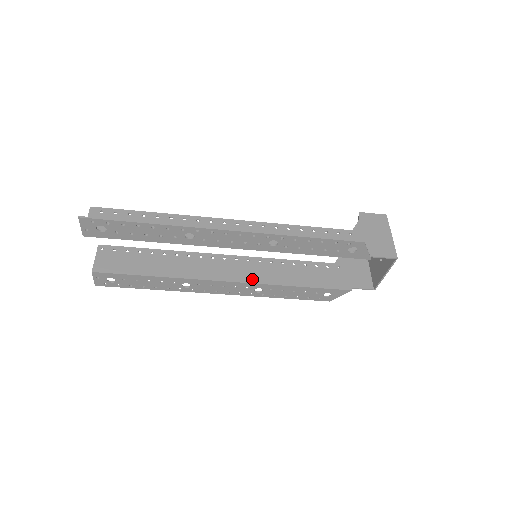
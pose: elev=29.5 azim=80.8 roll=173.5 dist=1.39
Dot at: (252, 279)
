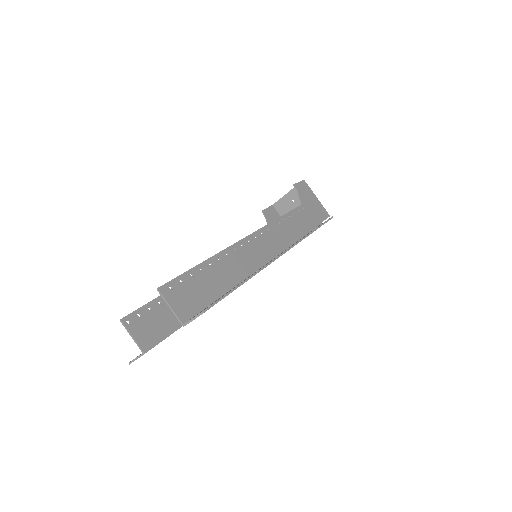
Dot at: occluded
